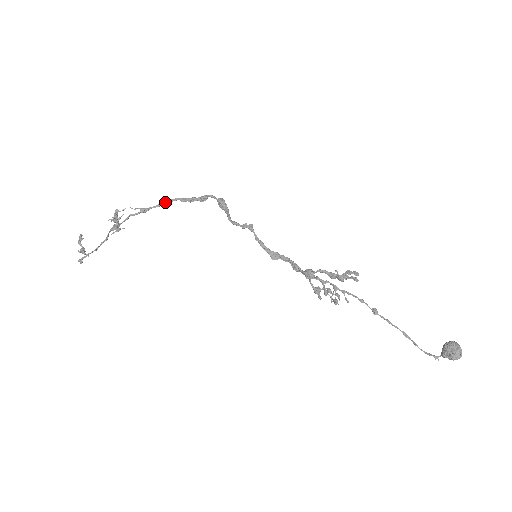
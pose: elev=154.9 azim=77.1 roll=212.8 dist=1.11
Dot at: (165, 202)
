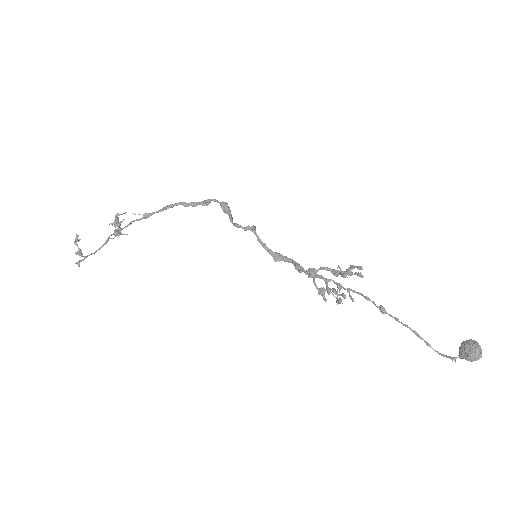
Dot at: (167, 207)
